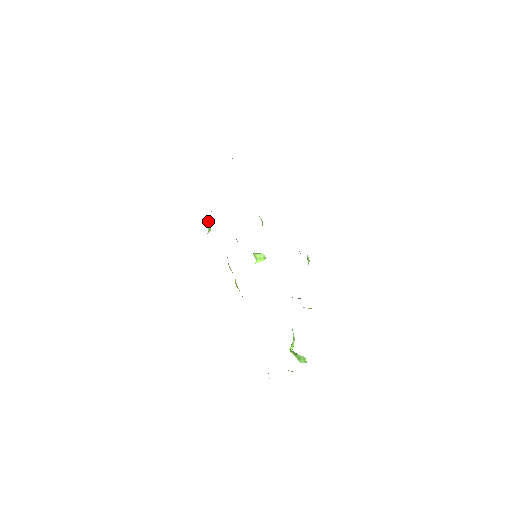
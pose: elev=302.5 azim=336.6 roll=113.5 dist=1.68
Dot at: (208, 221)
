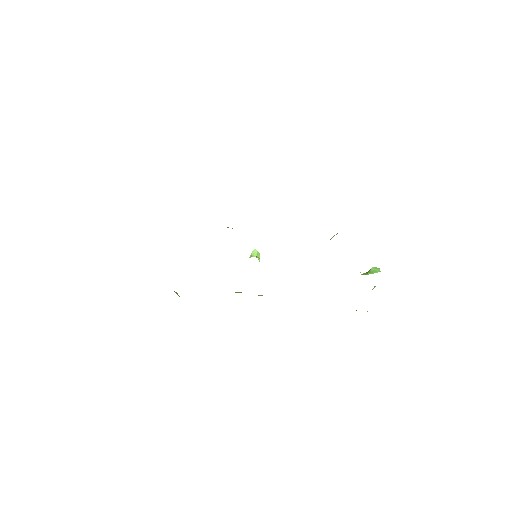
Dot at: occluded
